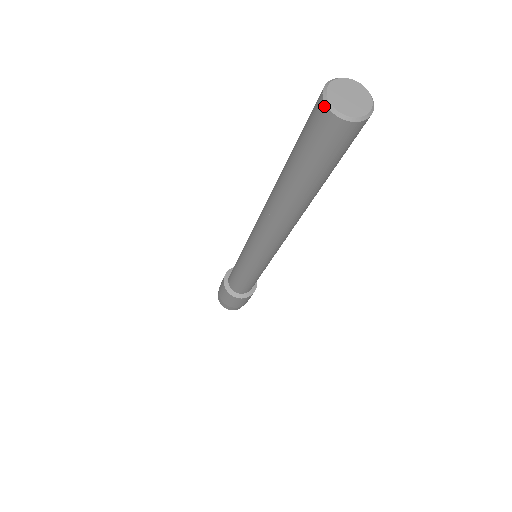
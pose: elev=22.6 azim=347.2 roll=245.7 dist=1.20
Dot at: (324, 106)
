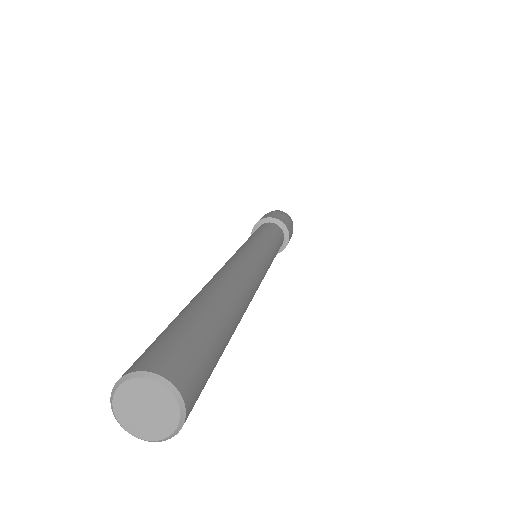
Dot at: (129, 430)
